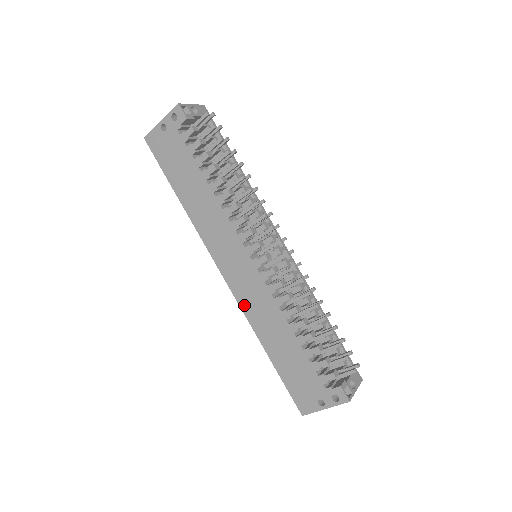
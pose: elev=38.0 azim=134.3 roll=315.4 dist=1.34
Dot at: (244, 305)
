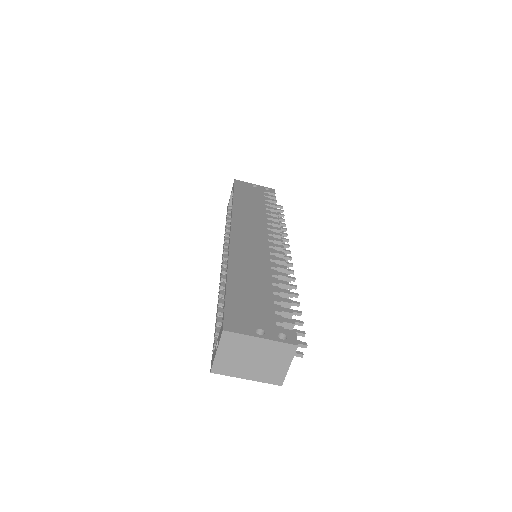
Dot at: (235, 249)
